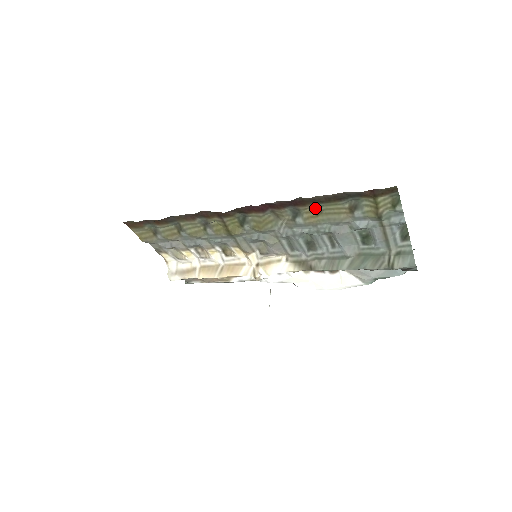
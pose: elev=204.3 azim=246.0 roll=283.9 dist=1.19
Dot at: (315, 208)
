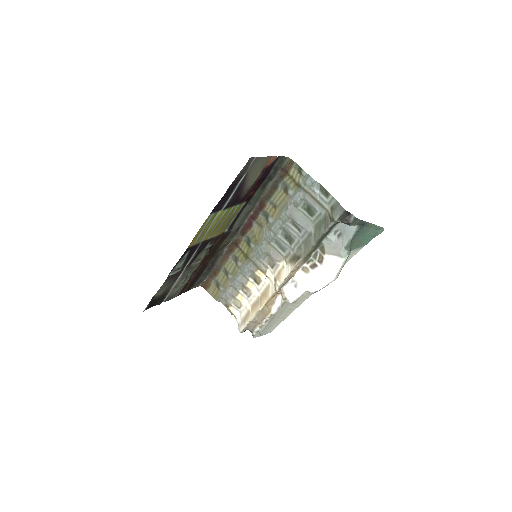
Dot at: (272, 205)
